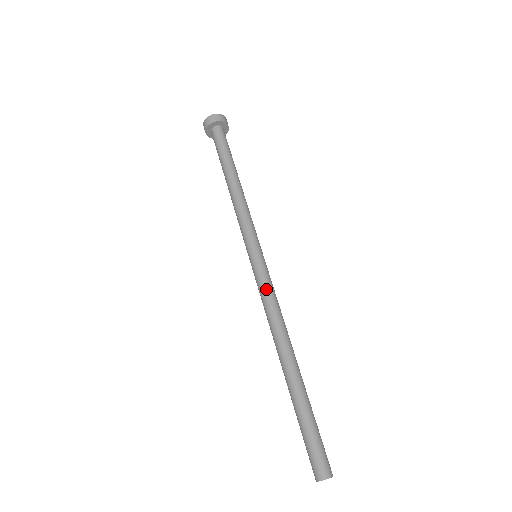
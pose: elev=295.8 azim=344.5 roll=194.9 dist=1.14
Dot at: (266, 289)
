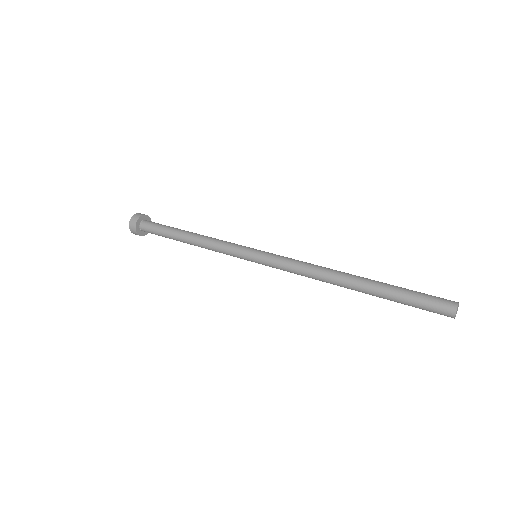
Dot at: (287, 259)
